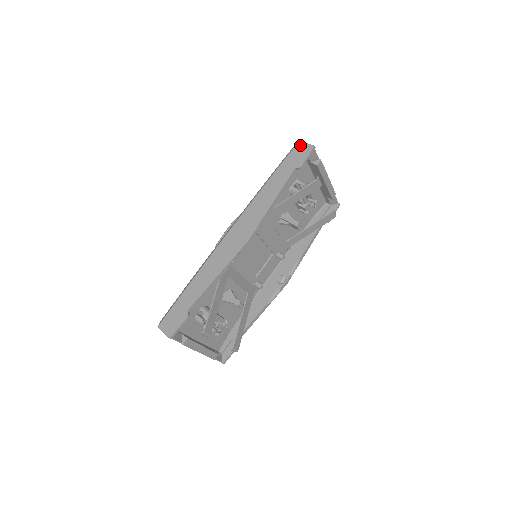
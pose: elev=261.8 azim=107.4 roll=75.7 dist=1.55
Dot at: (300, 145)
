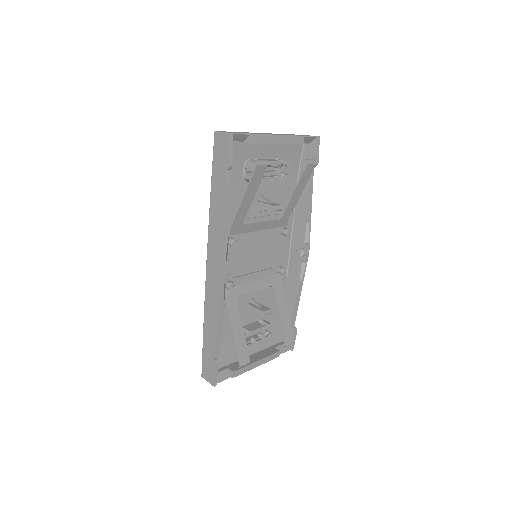
Dot at: (217, 138)
